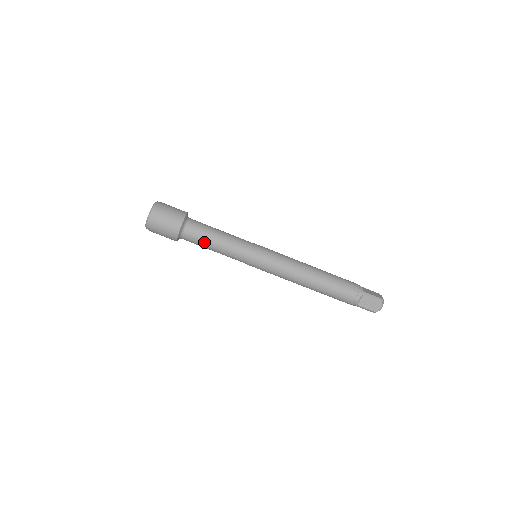
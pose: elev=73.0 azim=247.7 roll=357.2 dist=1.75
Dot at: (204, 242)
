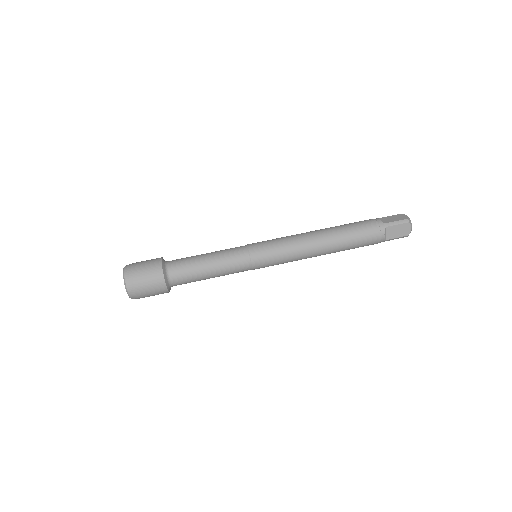
Dot at: (193, 259)
